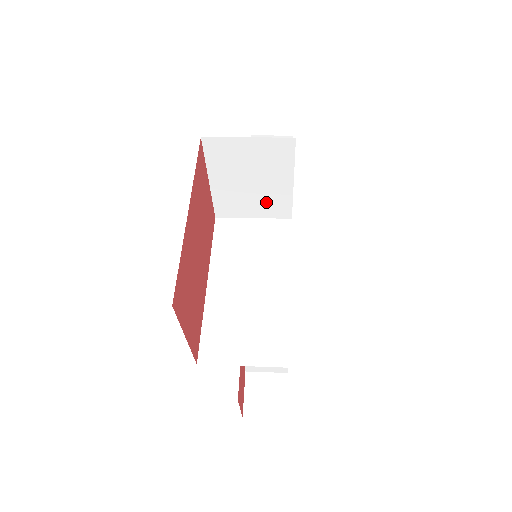
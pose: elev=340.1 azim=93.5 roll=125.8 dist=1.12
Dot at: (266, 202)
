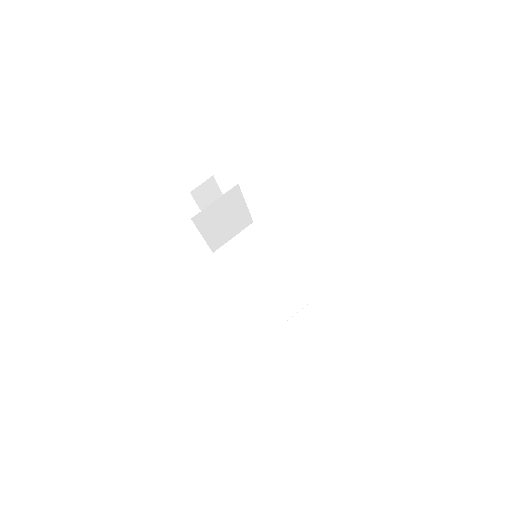
Dot at: (236, 224)
